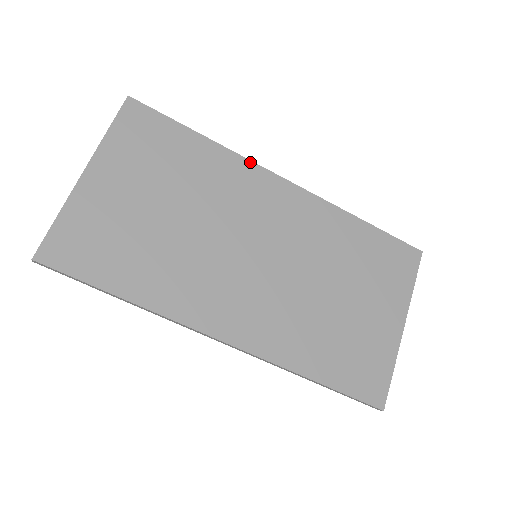
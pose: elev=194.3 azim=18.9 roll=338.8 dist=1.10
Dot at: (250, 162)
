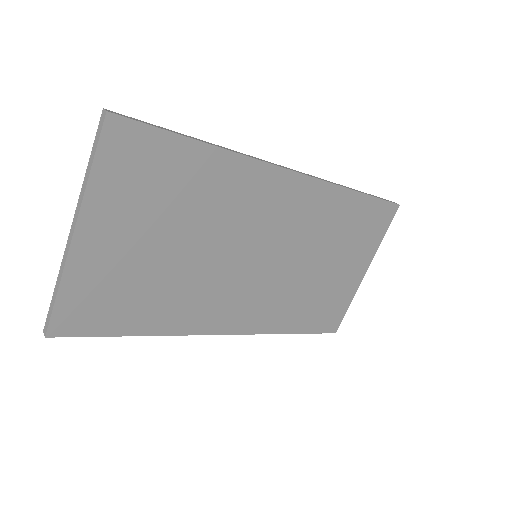
Dot at: (258, 162)
